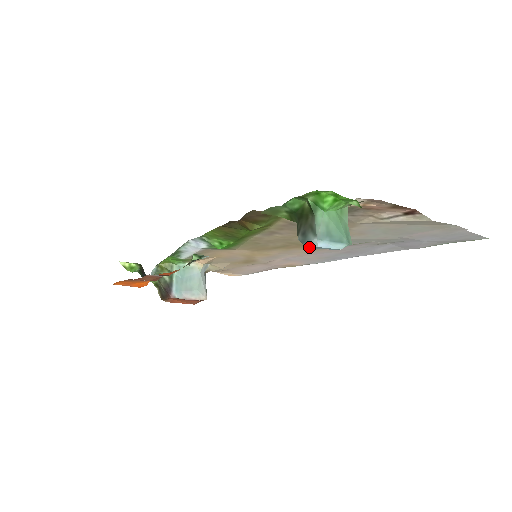
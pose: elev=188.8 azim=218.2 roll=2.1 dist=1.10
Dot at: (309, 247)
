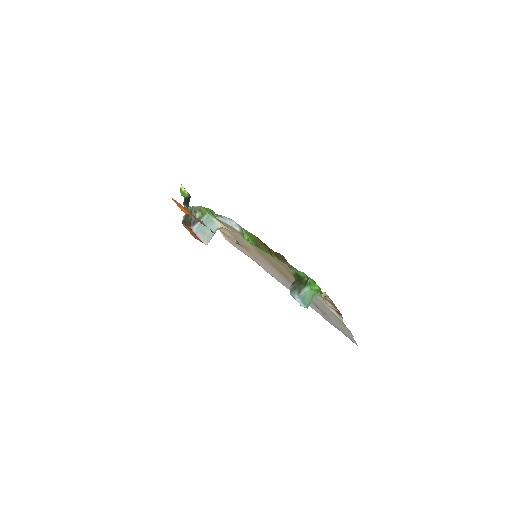
Dot at: (292, 295)
